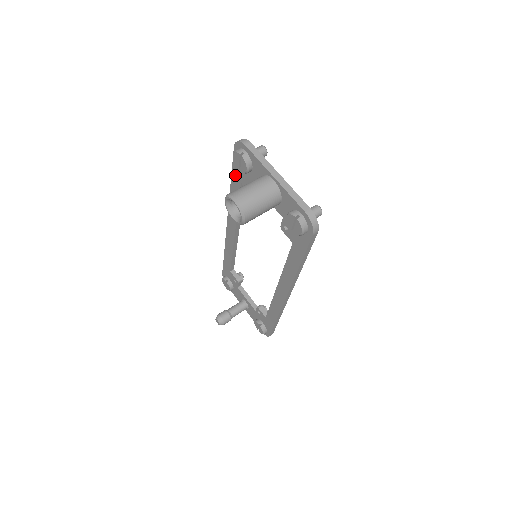
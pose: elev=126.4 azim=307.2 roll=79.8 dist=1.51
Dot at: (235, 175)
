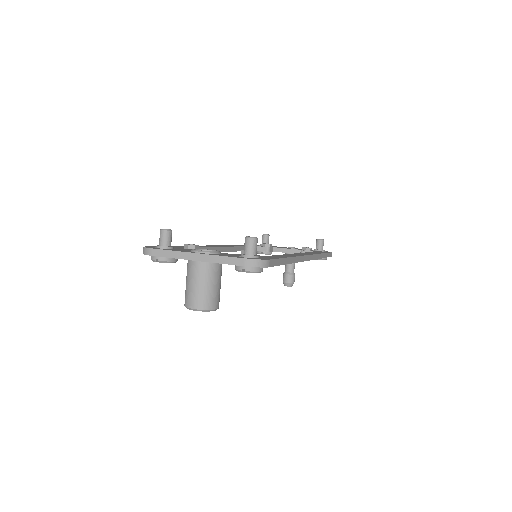
Dot at: occluded
